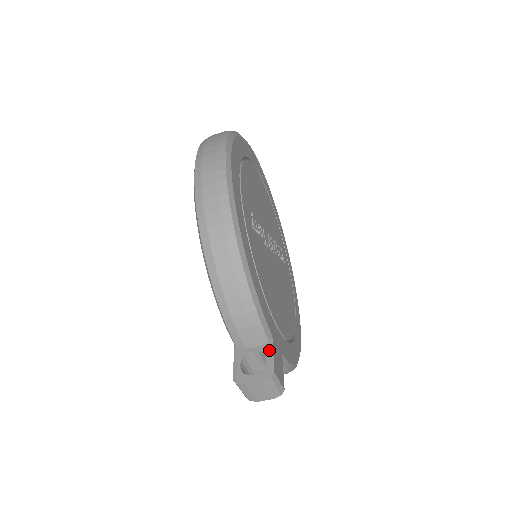
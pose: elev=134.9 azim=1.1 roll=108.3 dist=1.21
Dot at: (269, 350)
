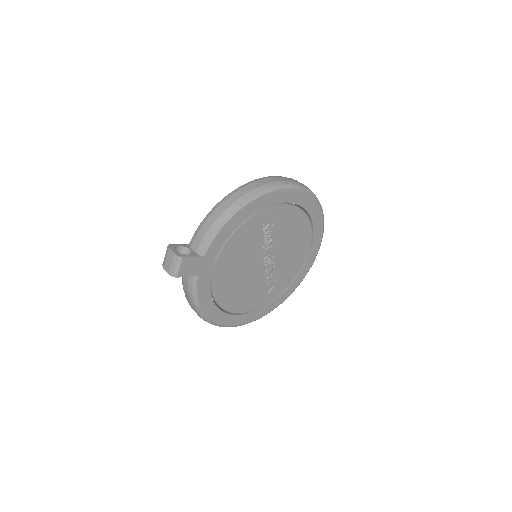
Dot at: (195, 255)
